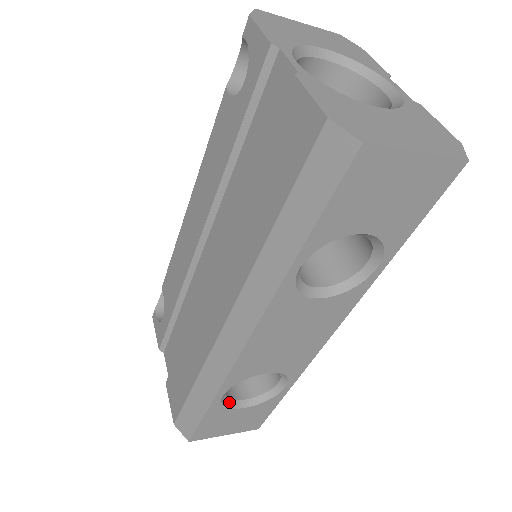
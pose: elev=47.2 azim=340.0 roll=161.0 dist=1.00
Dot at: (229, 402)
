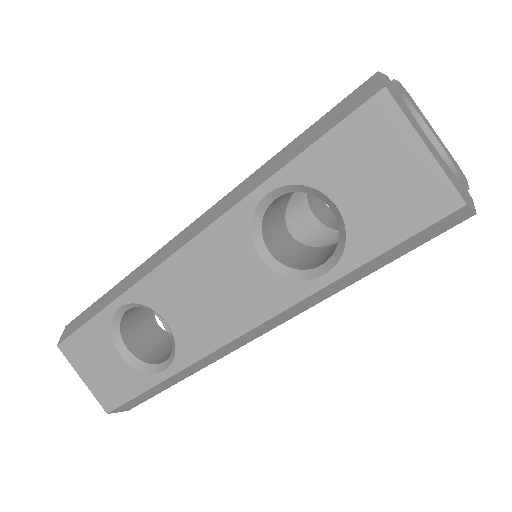
Dot at: (117, 331)
